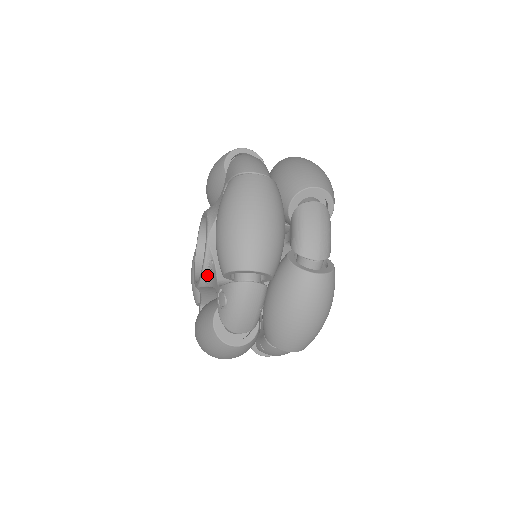
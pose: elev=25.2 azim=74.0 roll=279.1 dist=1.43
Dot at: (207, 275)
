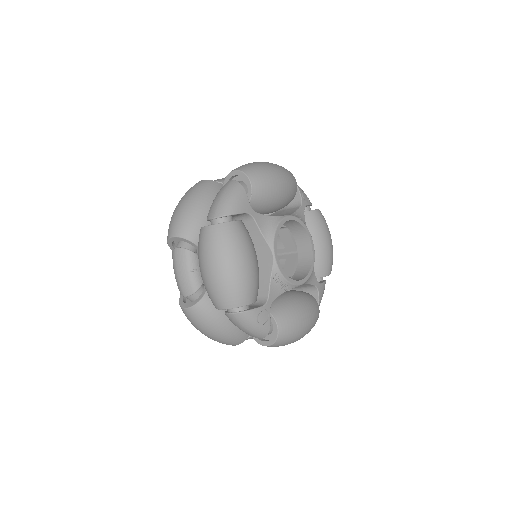
Dot at: occluded
